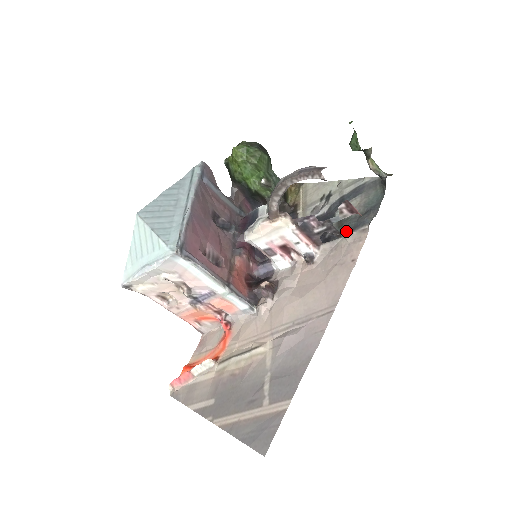
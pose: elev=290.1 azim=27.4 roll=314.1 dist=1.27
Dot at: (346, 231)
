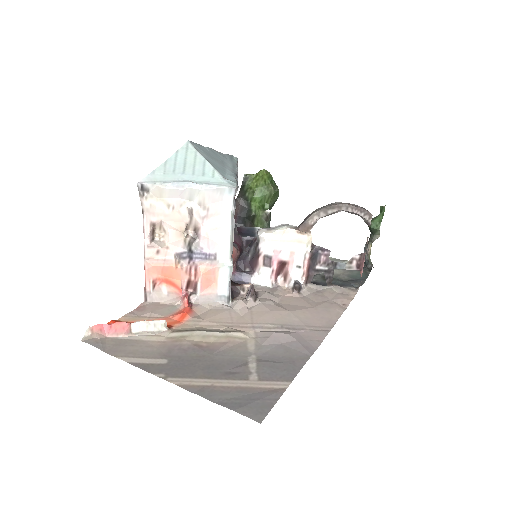
Dot at: (334, 284)
